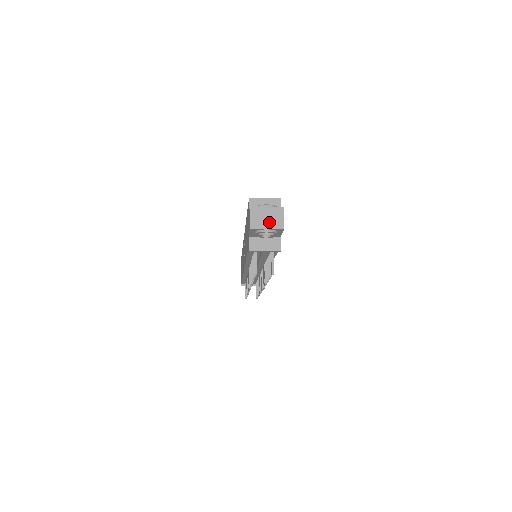
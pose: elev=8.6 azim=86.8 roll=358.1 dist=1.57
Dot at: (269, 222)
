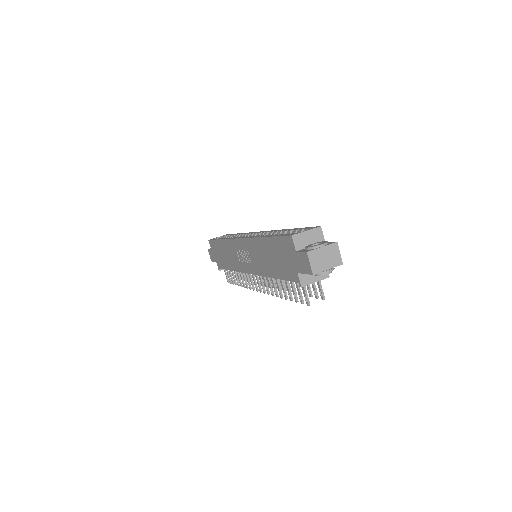
Dot at: (328, 262)
